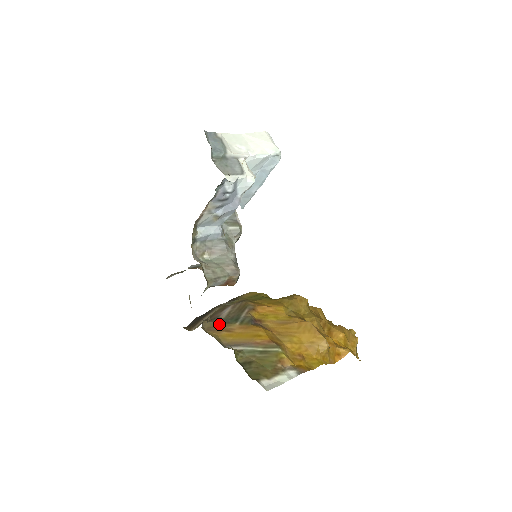
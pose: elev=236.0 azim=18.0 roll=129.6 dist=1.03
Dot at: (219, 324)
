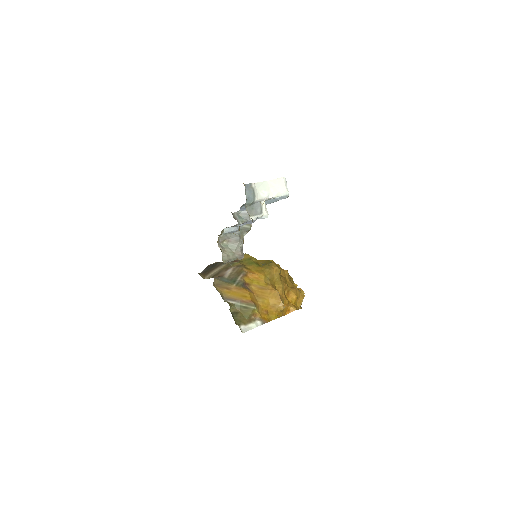
Dot at: (223, 283)
